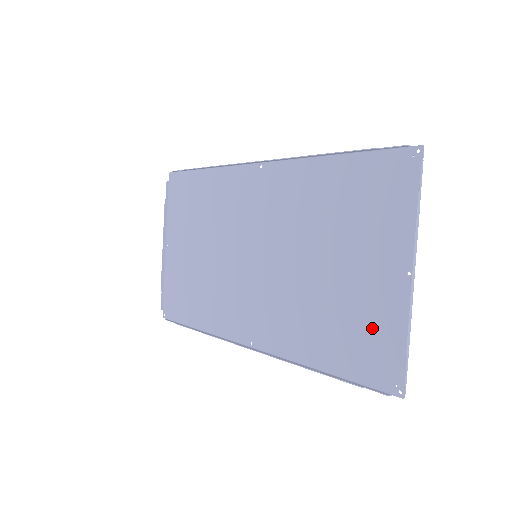
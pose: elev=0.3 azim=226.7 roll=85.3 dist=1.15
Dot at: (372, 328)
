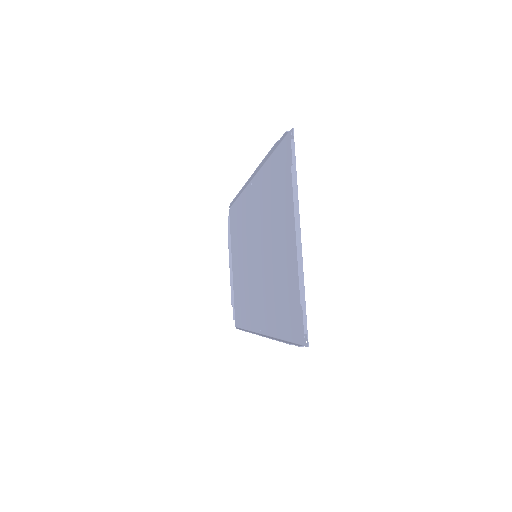
Dot at: (292, 291)
